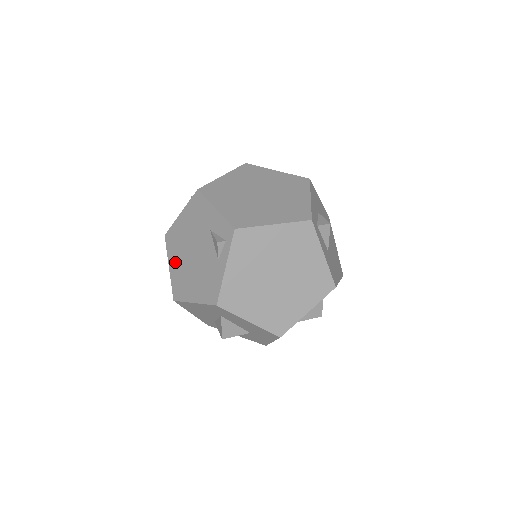
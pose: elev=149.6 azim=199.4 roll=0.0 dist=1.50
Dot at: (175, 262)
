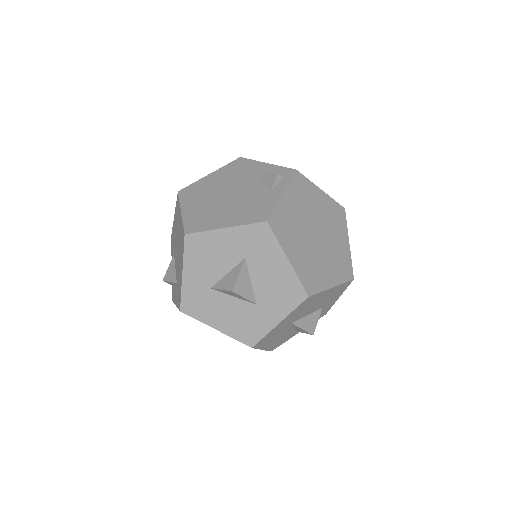
Dot at: (194, 205)
